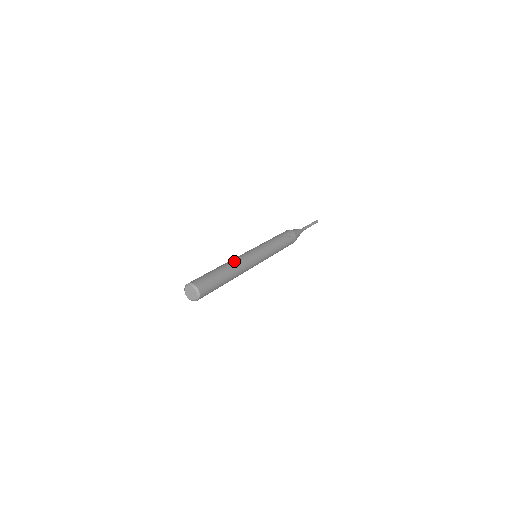
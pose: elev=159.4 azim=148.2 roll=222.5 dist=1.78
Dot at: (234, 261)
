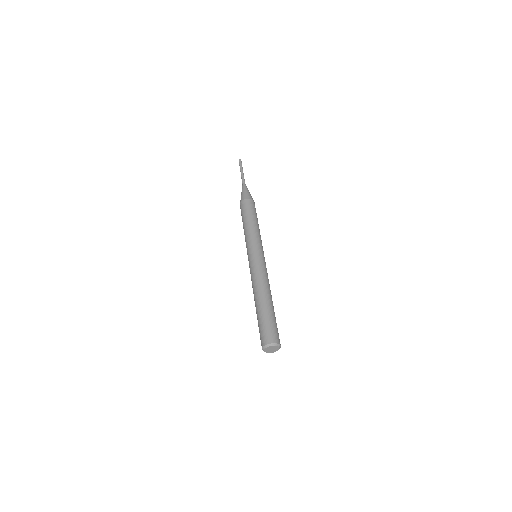
Dot at: (265, 285)
